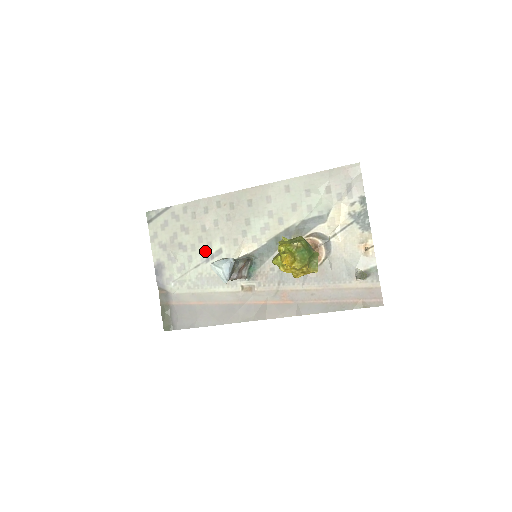
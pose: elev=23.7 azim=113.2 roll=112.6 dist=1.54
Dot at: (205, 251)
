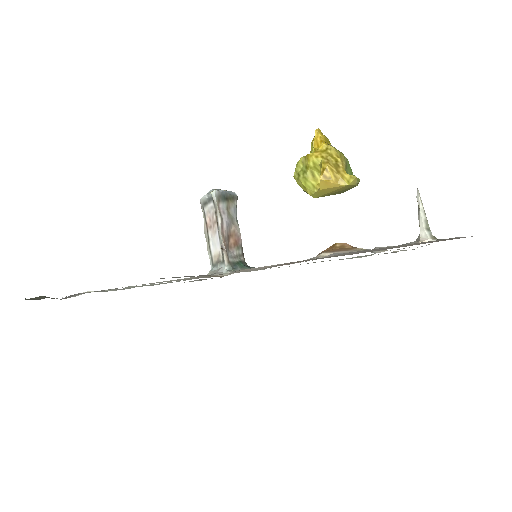
Dot at: occluded
